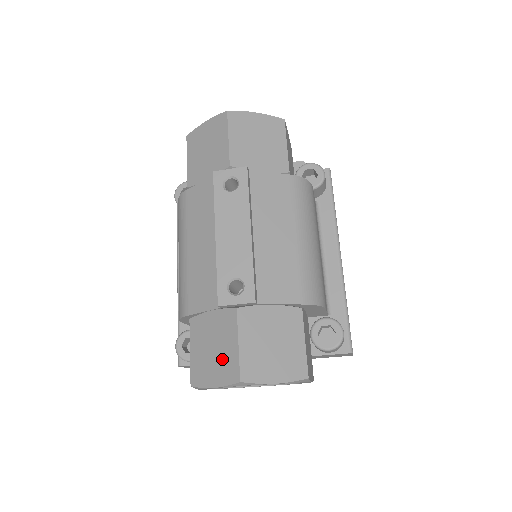
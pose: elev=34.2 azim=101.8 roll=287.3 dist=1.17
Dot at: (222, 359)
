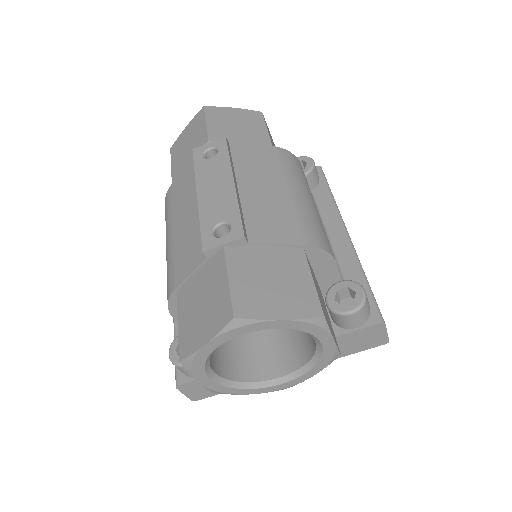
Dot at: (212, 307)
